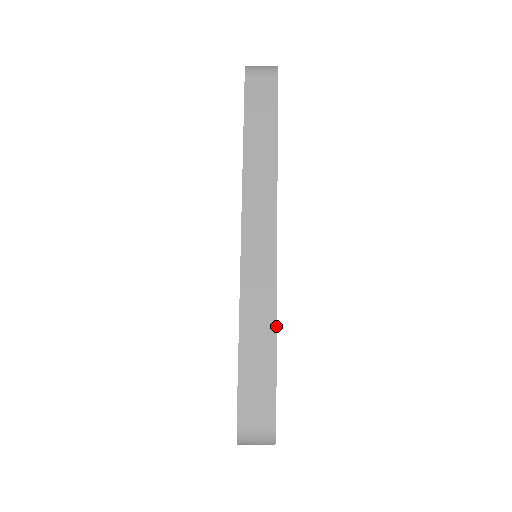
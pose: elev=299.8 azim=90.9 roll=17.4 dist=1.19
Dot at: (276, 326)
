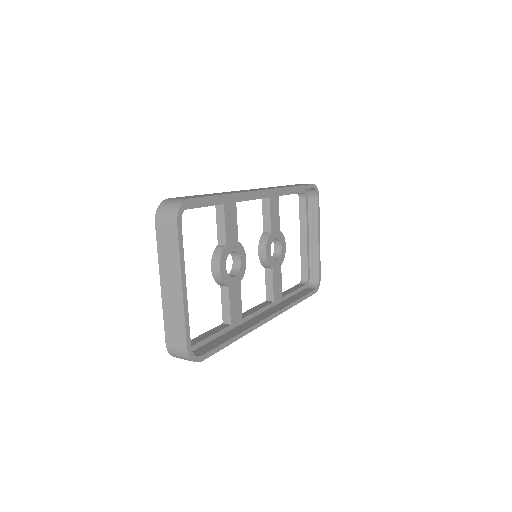
Dot at: (230, 193)
